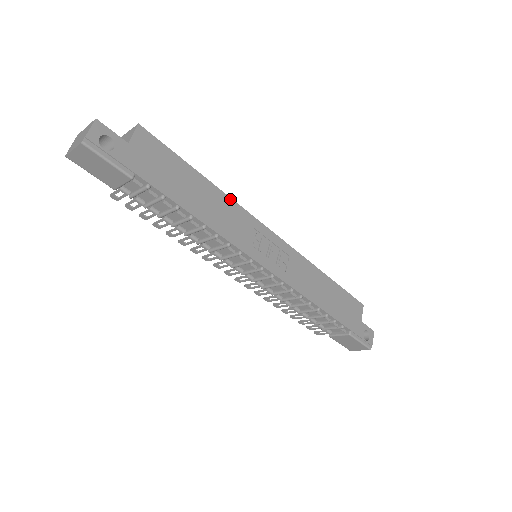
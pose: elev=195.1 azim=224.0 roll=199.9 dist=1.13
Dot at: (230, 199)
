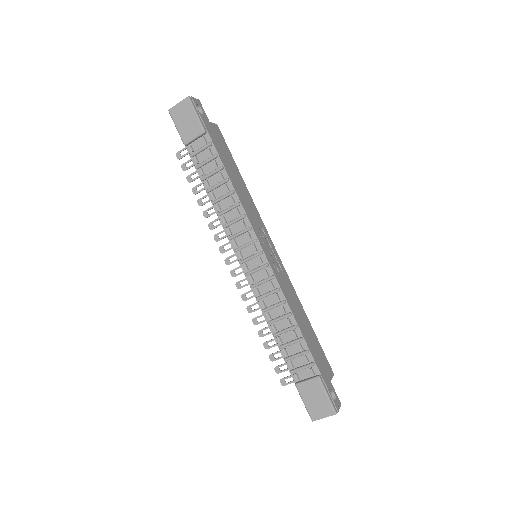
Dot at: (253, 202)
